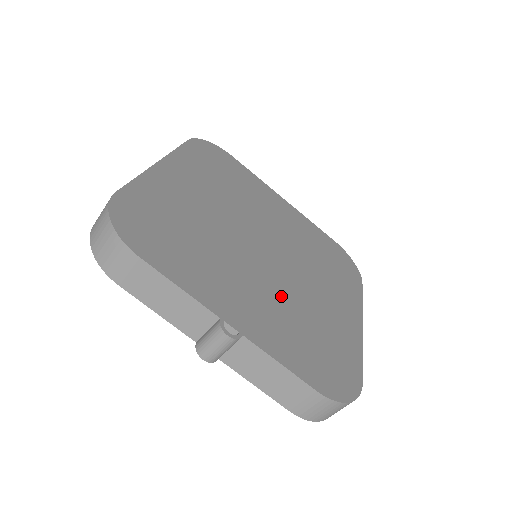
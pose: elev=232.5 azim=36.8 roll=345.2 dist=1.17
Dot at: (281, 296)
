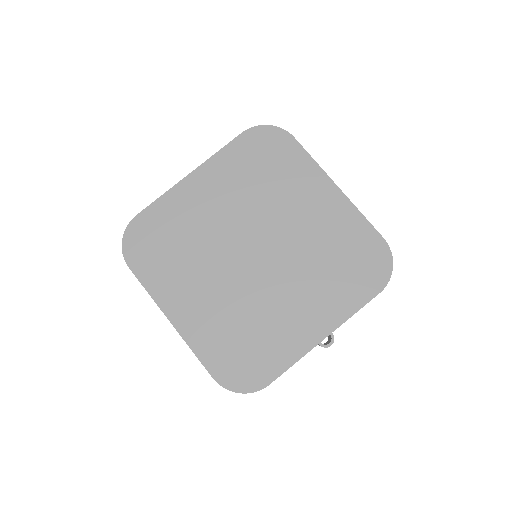
Dot at: (304, 271)
